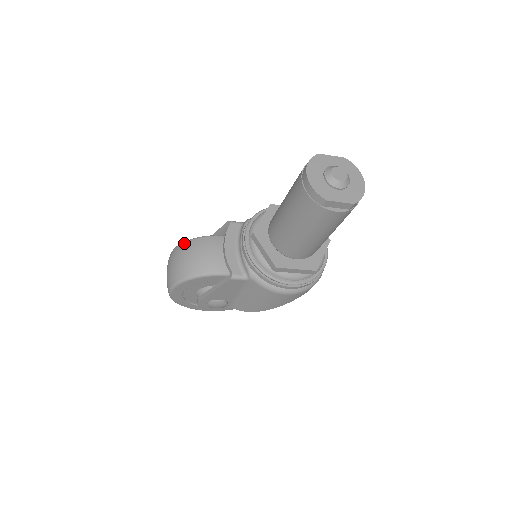
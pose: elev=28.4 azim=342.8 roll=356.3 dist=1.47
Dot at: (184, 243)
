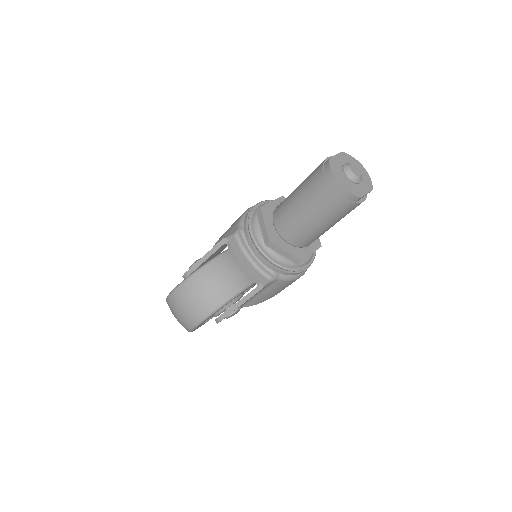
Dot at: (191, 278)
